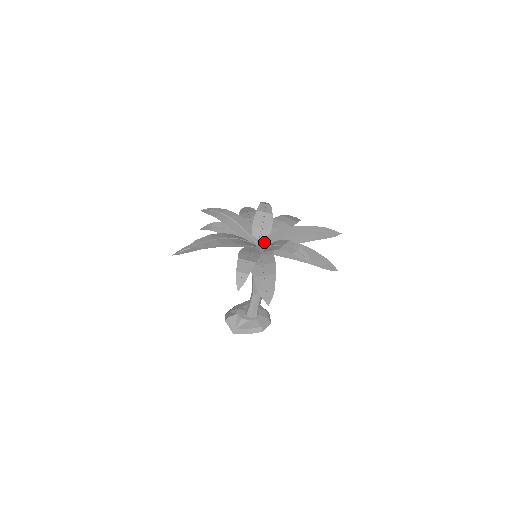
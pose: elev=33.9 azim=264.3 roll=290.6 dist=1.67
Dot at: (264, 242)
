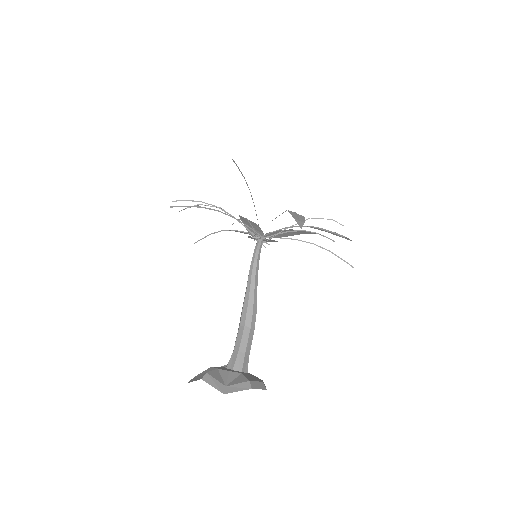
Dot at: (267, 236)
